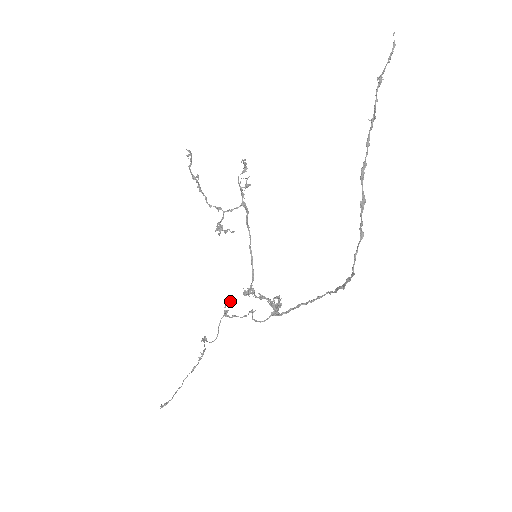
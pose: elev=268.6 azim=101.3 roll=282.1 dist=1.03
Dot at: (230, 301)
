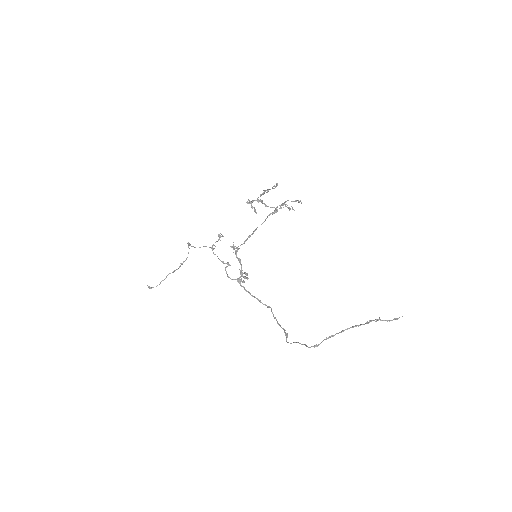
Dot at: occluded
